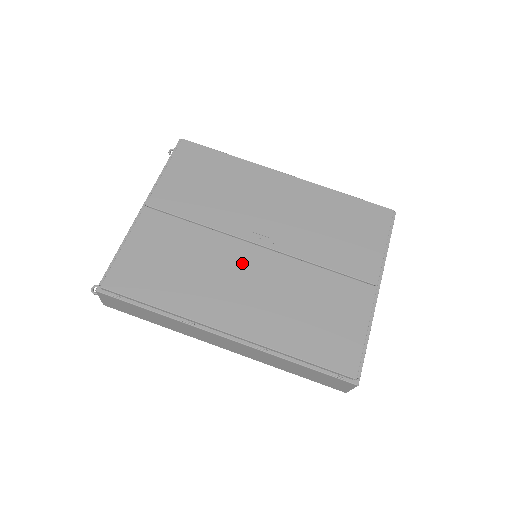
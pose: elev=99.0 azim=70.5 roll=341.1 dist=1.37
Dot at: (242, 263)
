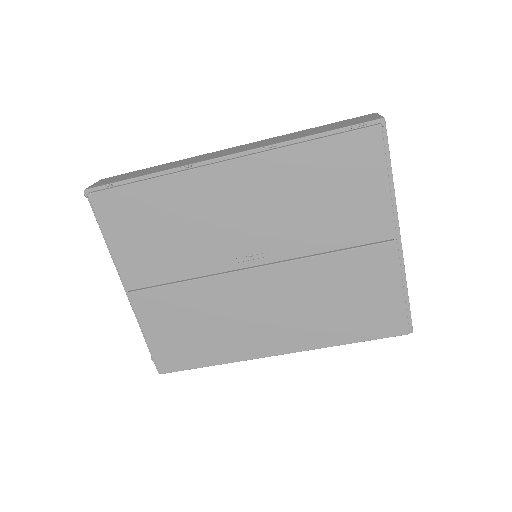
Dot at: (251, 294)
